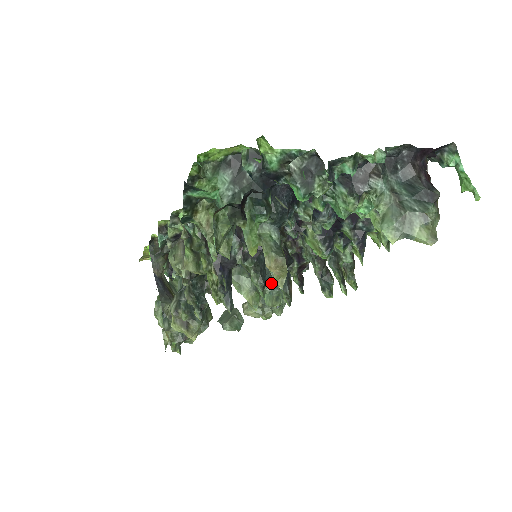
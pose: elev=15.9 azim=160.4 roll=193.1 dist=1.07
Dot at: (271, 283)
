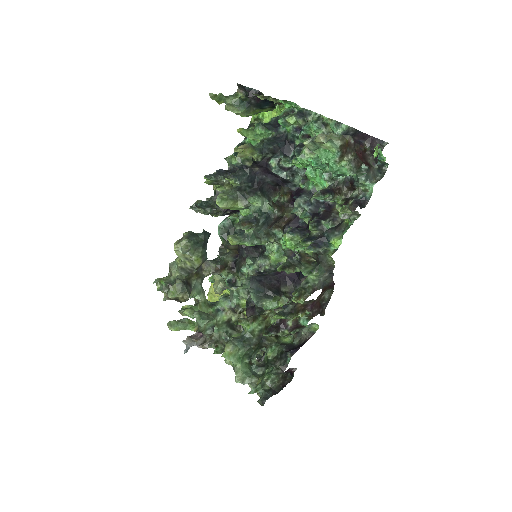
Dot at: (242, 232)
